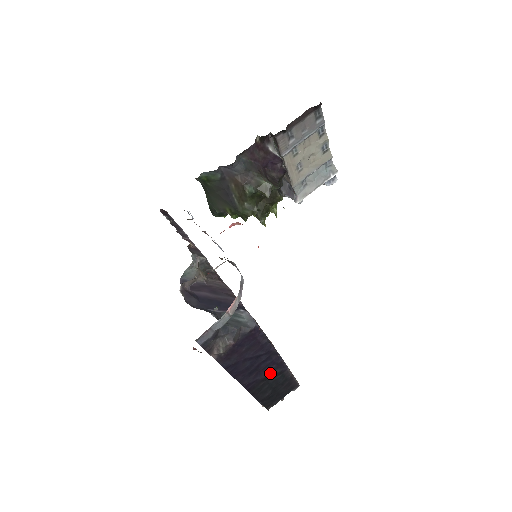
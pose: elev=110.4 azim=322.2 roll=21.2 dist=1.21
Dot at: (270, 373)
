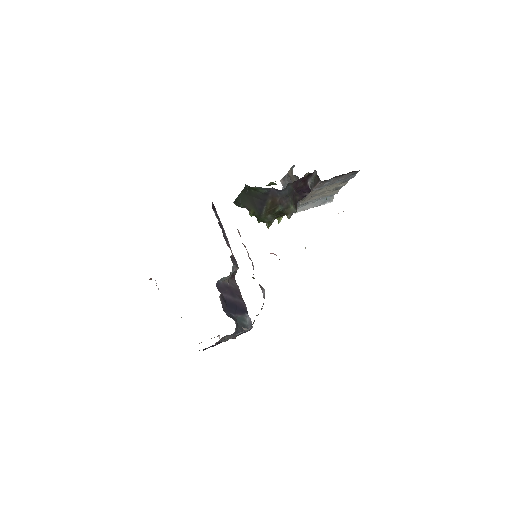
Dot at: occluded
